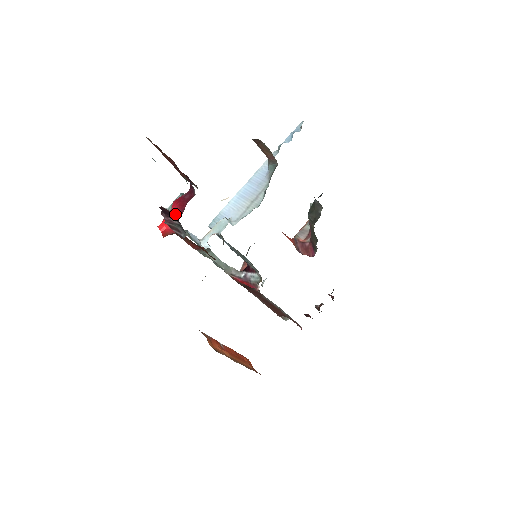
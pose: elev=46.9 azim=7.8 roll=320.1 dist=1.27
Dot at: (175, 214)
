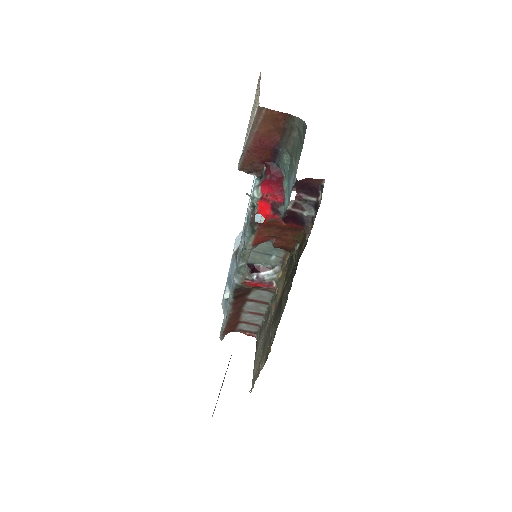
Dot at: (274, 197)
